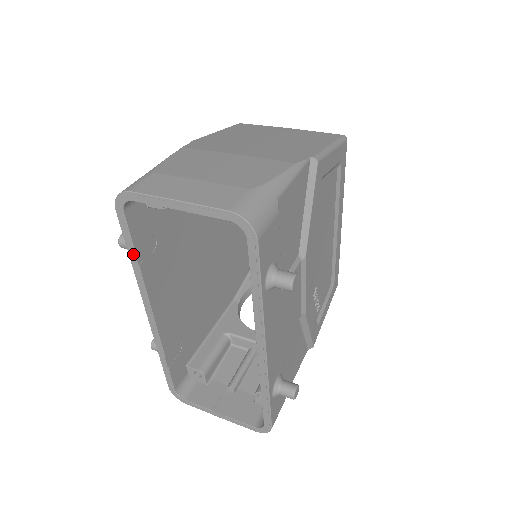
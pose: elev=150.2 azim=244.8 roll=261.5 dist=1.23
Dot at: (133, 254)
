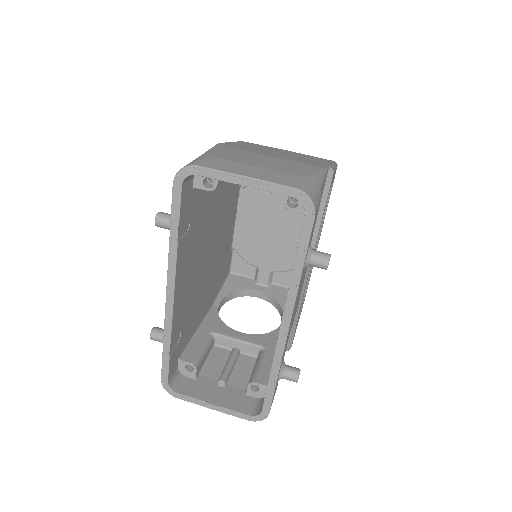
Dot at: (176, 229)
